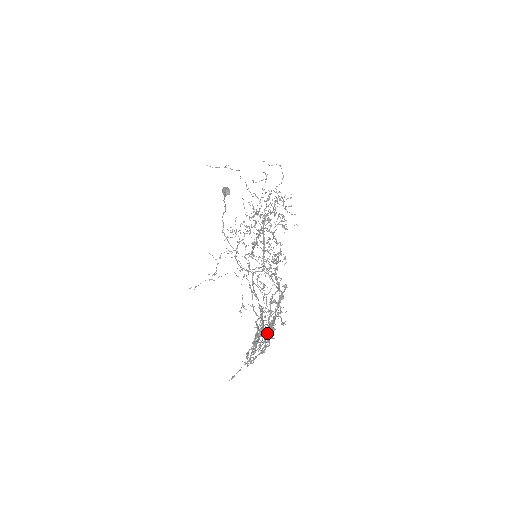
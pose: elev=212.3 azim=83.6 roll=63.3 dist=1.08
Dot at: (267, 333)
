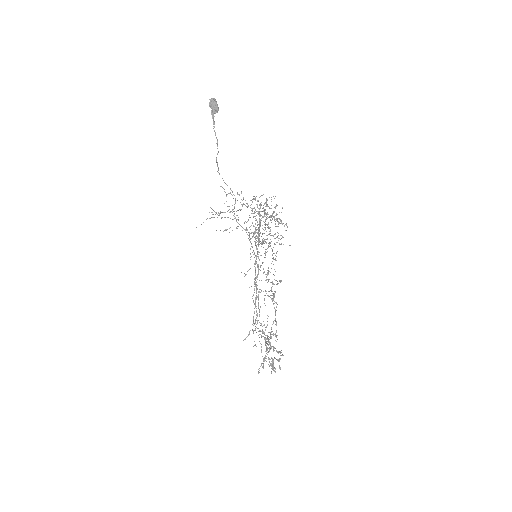
Dot at: occluded
